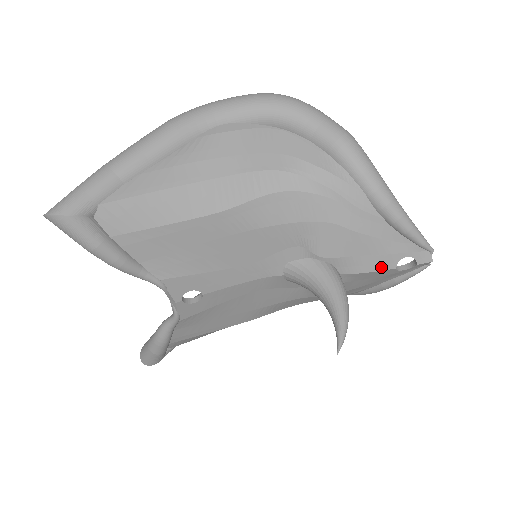
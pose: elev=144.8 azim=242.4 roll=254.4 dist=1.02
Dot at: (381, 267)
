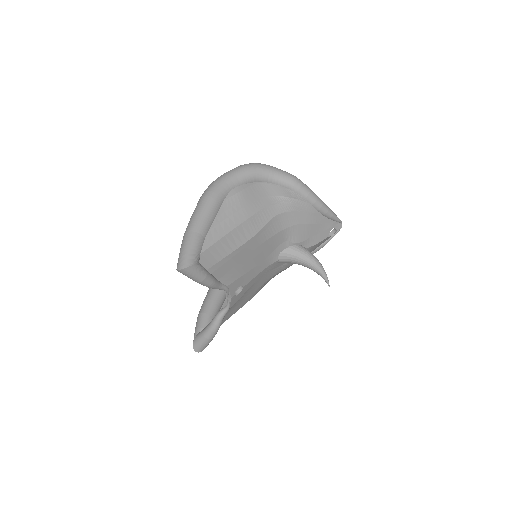
Dot at: (323, 238)
